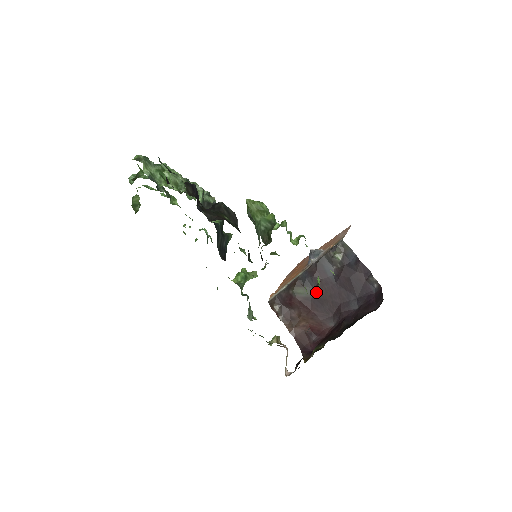
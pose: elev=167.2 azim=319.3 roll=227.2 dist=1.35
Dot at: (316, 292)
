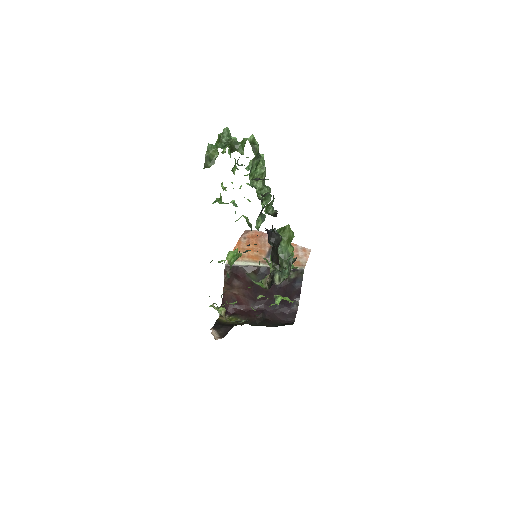
Dot at: occluded
